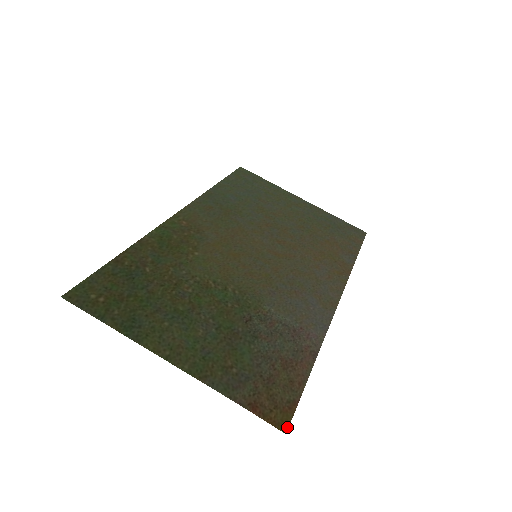
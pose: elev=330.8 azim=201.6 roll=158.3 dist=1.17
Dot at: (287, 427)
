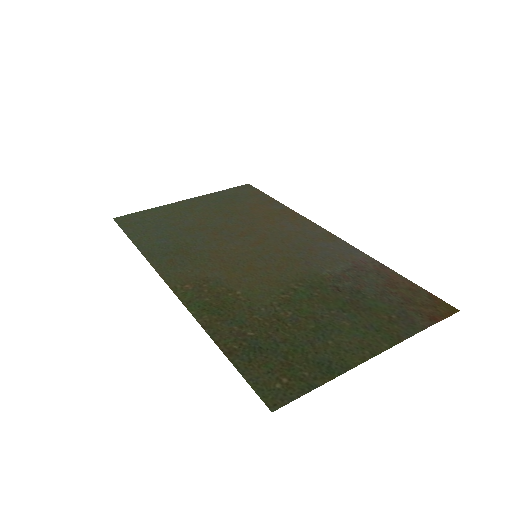
Dot at: (454, 308)
